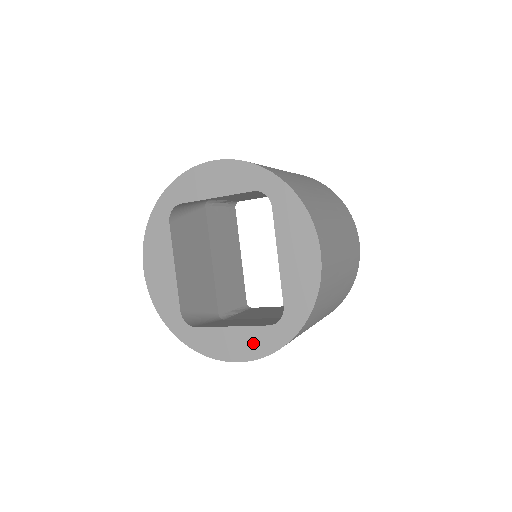
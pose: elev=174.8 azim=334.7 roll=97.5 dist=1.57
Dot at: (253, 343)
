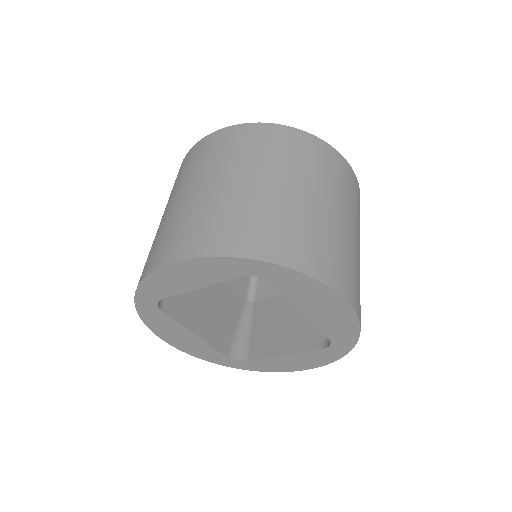
Dot at: (311, 360)
